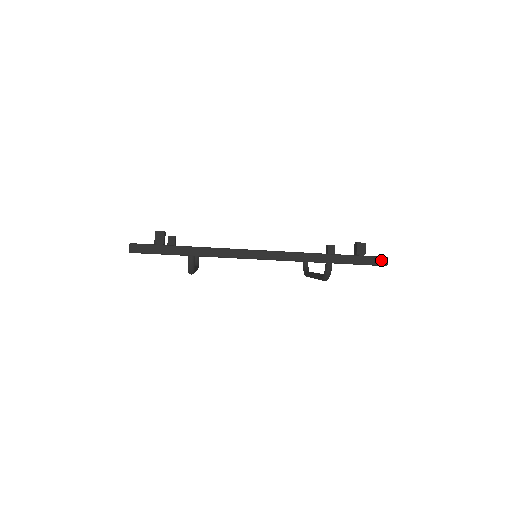
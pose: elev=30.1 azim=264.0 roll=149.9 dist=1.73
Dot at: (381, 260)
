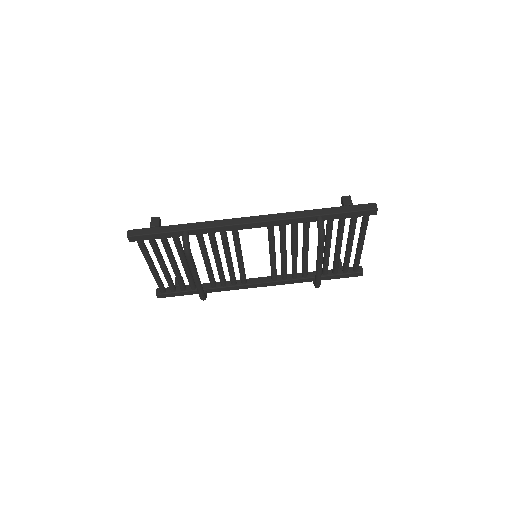
Dot at: (370, 205)
